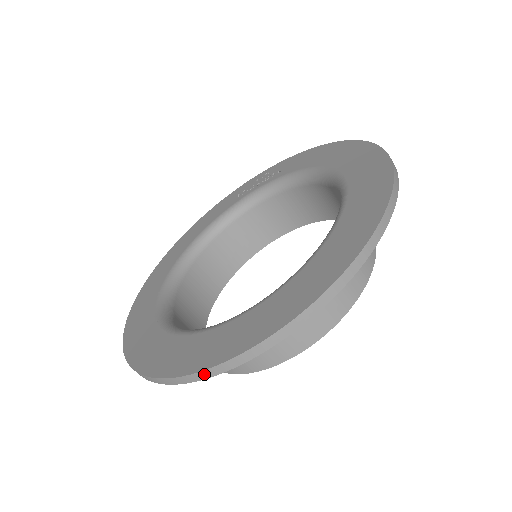
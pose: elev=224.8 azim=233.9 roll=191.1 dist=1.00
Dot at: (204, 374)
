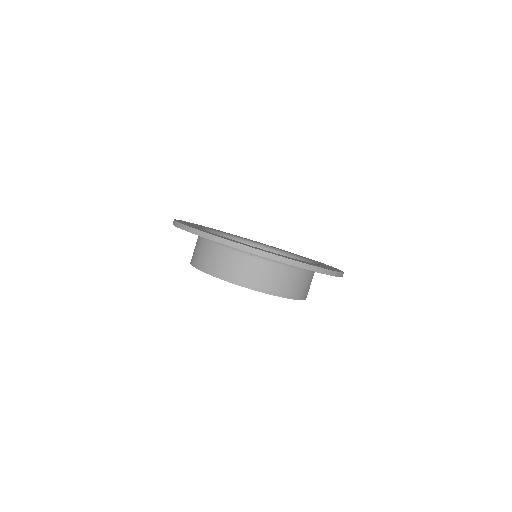
Dot at: (247, 248)
